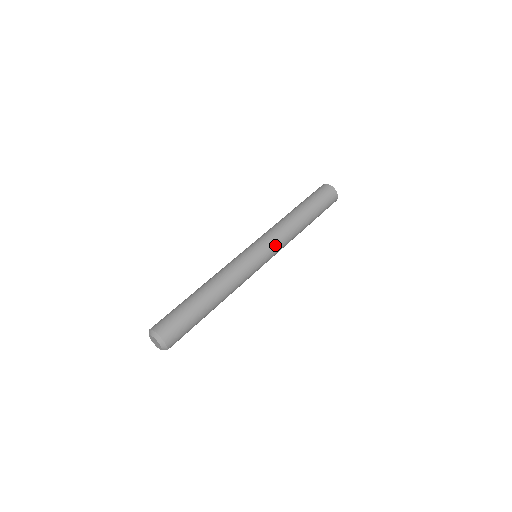
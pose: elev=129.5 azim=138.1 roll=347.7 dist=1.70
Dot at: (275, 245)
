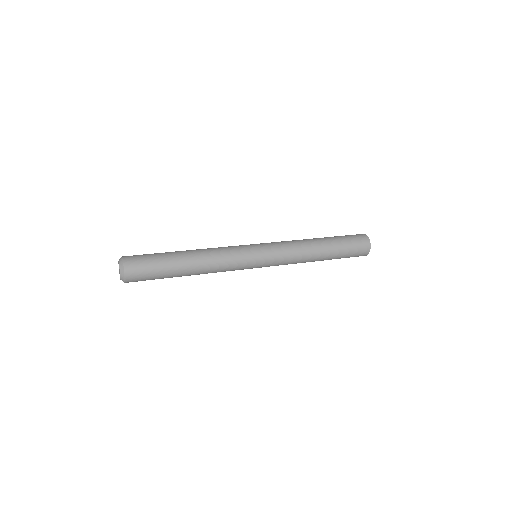
Dot at: (277, 248)
